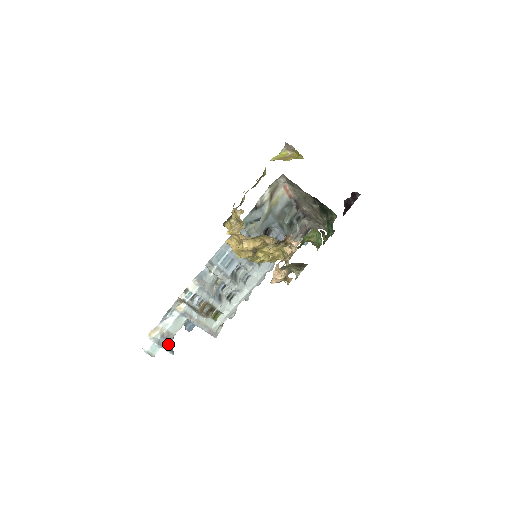
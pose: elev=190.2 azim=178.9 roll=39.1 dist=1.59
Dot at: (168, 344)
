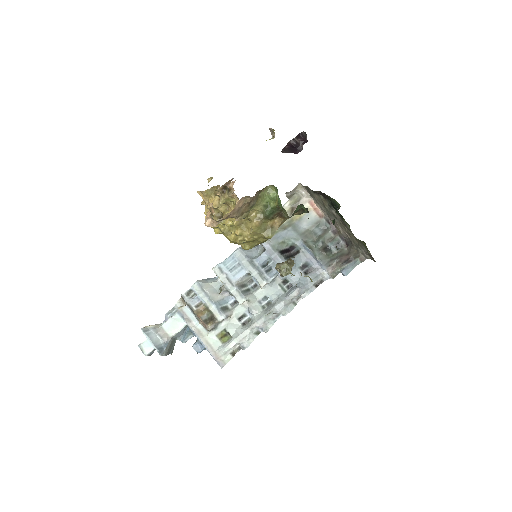
Dot at: (159, 342)
